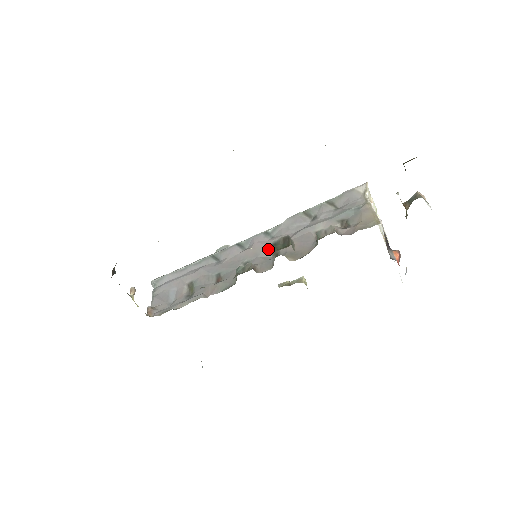
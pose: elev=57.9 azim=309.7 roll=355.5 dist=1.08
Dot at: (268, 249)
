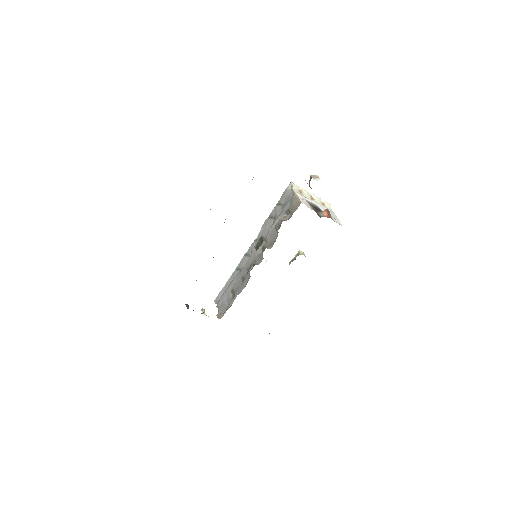
Dot at: (259, 249)
